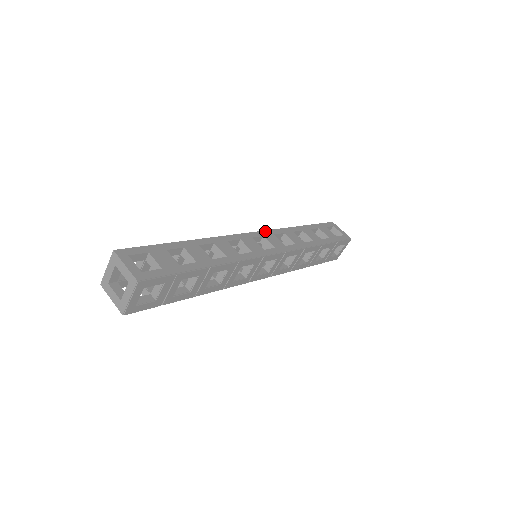
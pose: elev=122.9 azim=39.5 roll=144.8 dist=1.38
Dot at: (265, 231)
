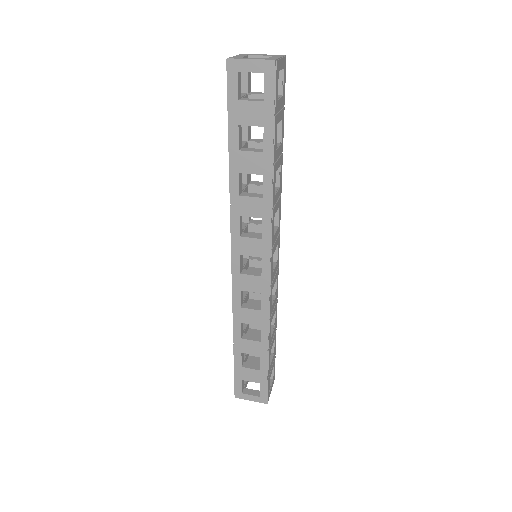
Dot at: occluded
